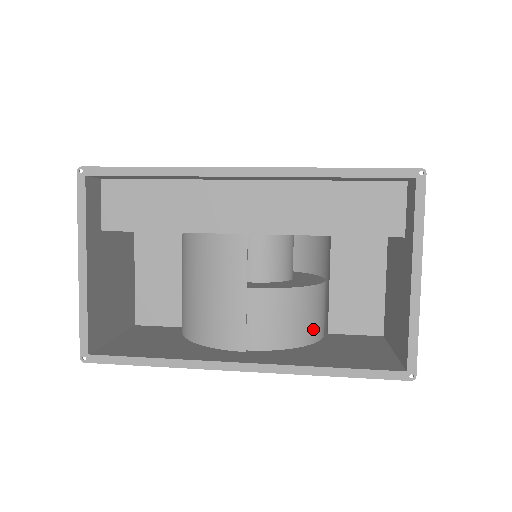
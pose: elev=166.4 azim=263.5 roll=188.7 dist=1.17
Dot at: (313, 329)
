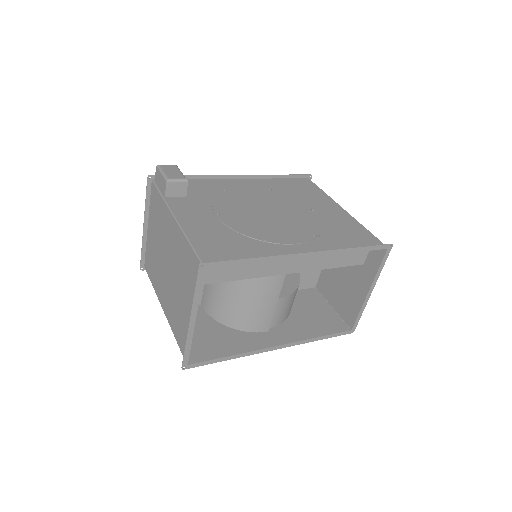
Dot at: occluded
